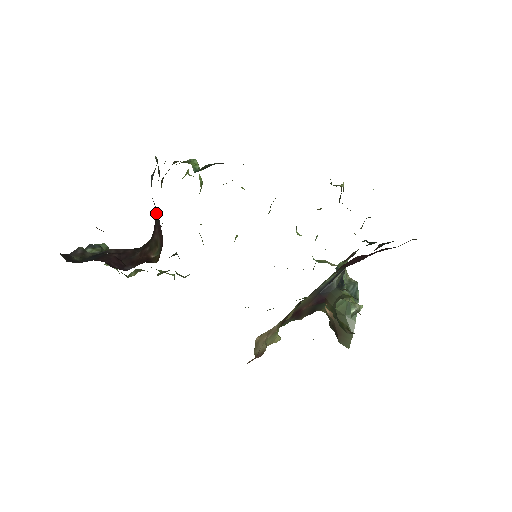
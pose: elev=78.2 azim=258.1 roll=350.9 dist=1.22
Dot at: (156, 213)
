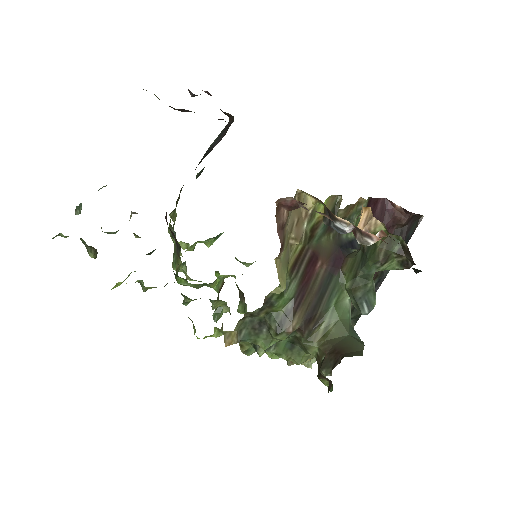
Dot at: (200, 162)
